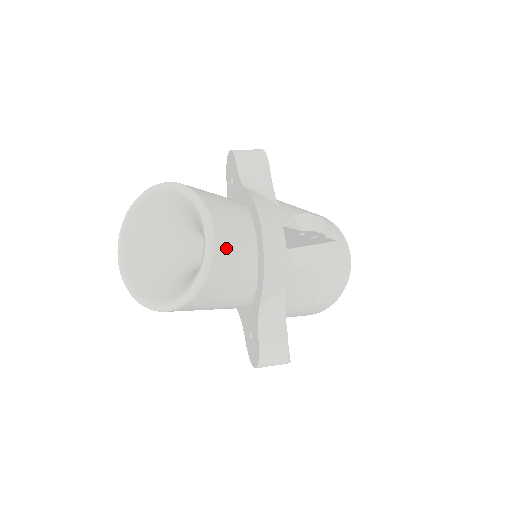
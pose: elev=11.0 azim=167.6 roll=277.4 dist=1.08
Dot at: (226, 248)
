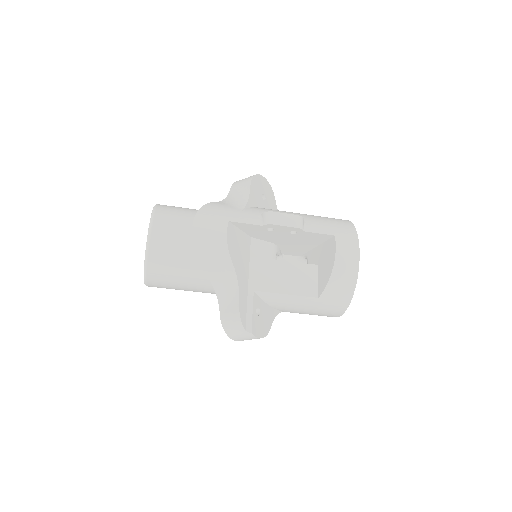
Dot at: (163, 236)
